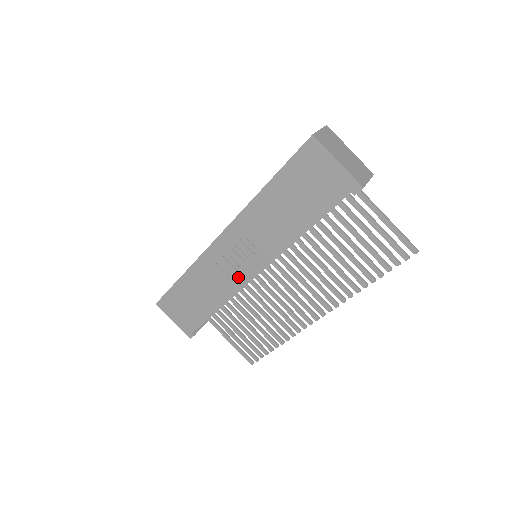
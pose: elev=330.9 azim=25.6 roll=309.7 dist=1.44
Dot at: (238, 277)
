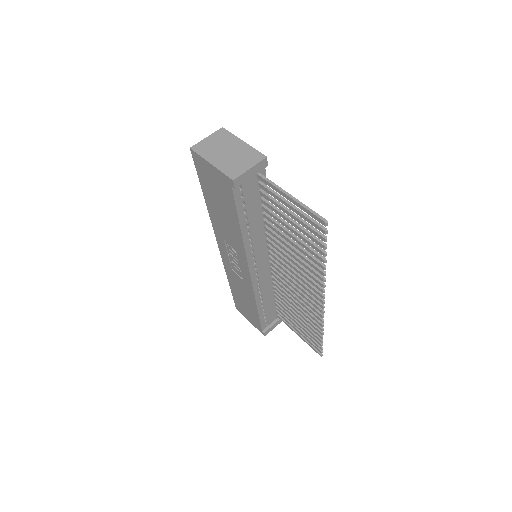
Dot at: (245, 278)
